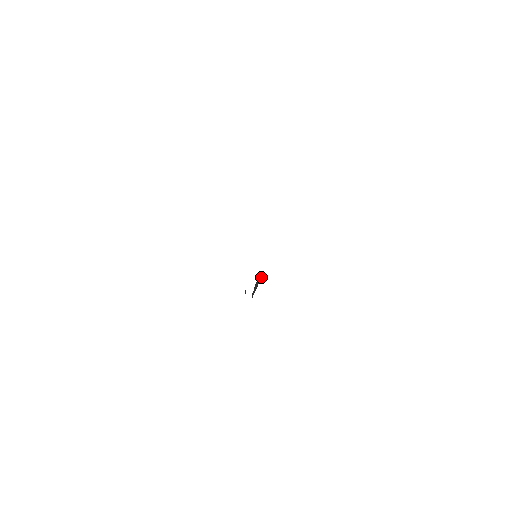
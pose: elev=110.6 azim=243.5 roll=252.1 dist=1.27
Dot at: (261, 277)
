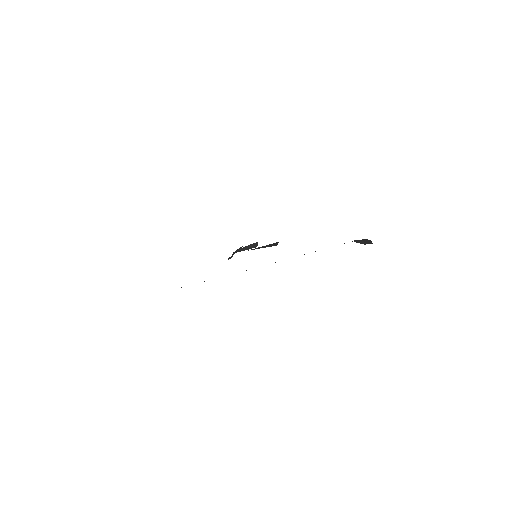
Dot at: (255, 246)
